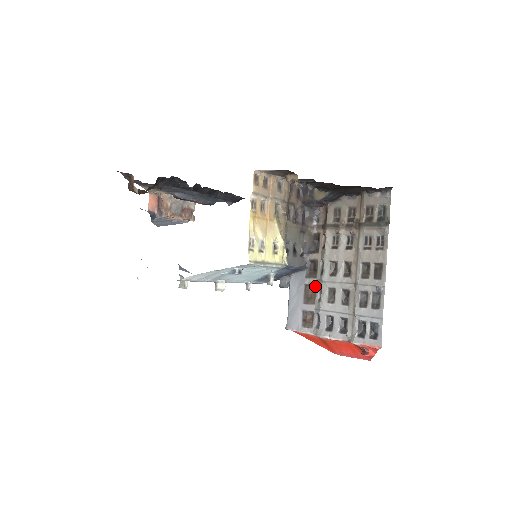
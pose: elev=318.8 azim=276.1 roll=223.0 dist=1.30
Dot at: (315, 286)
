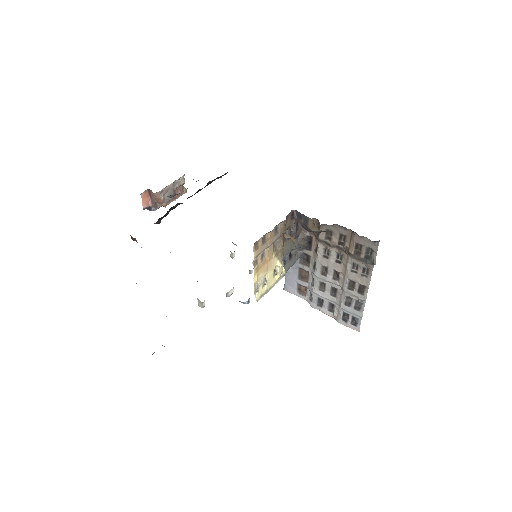
Dot at: (308, 272)
